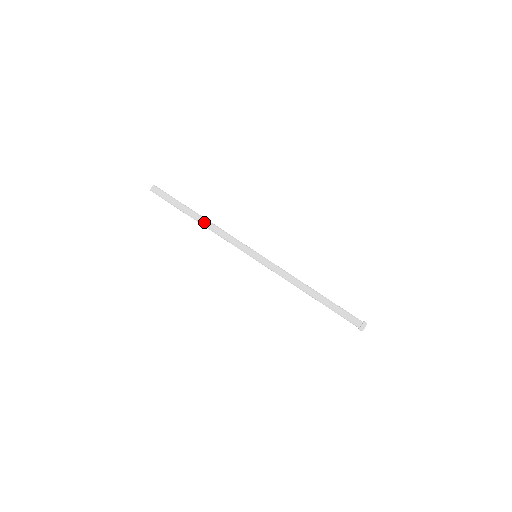
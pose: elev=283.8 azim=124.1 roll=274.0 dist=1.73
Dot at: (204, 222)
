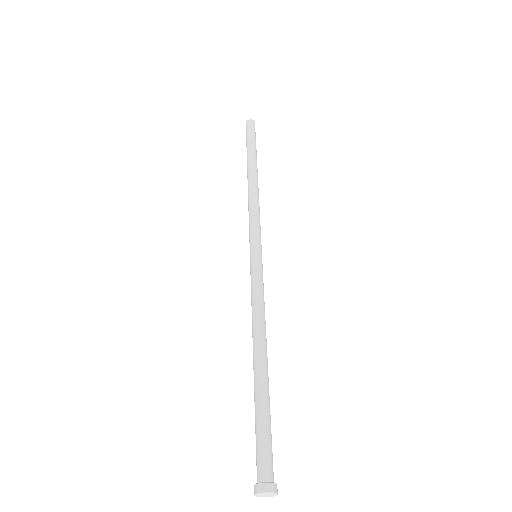
Dot at: (248, 182)
